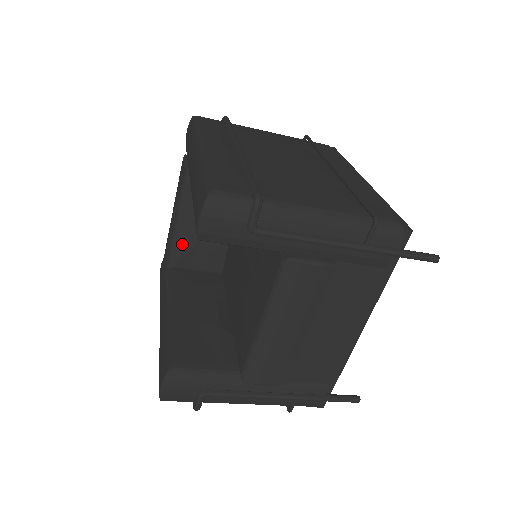
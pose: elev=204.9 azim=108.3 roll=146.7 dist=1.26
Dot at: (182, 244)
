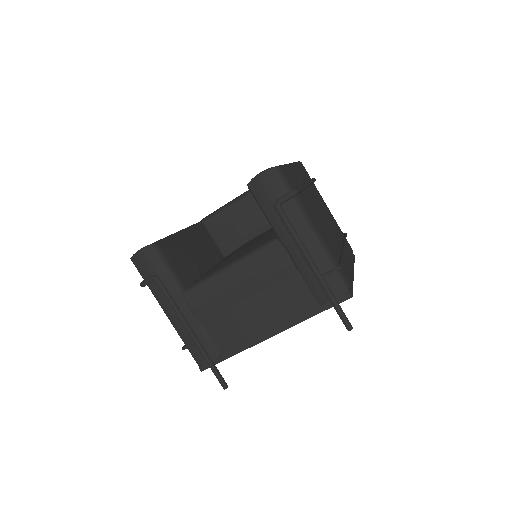
Dot at: (224, 216)
